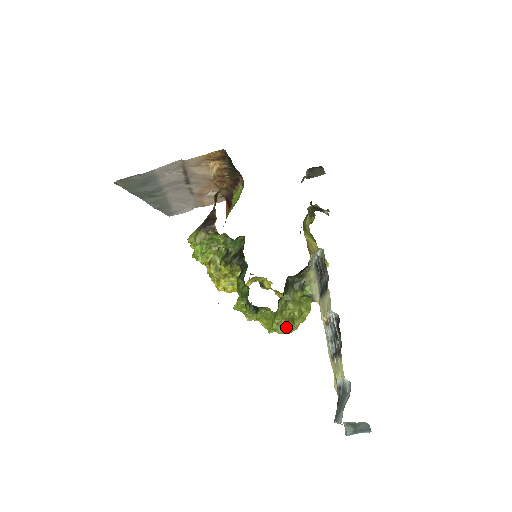
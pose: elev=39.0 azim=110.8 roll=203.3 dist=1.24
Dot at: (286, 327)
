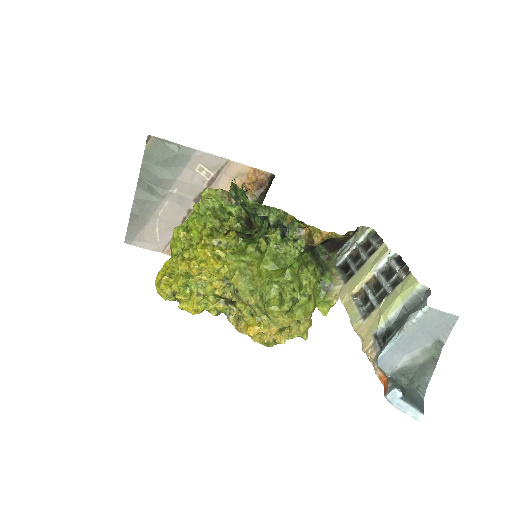
Dot at: (298, 285)
